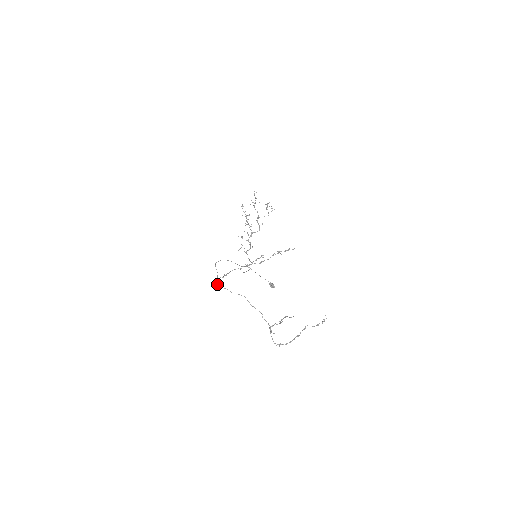
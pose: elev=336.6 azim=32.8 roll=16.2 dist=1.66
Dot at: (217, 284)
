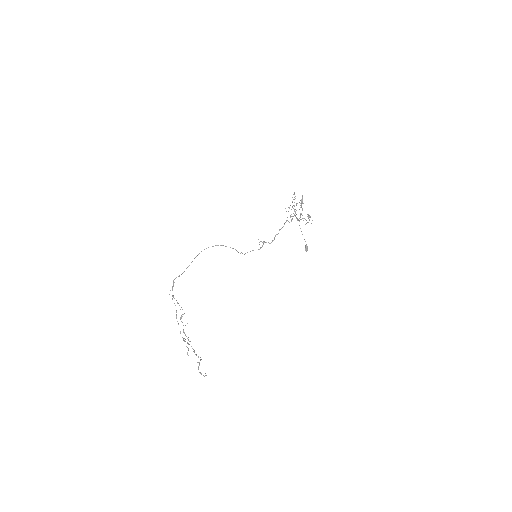
Dot at: (173, 282)
